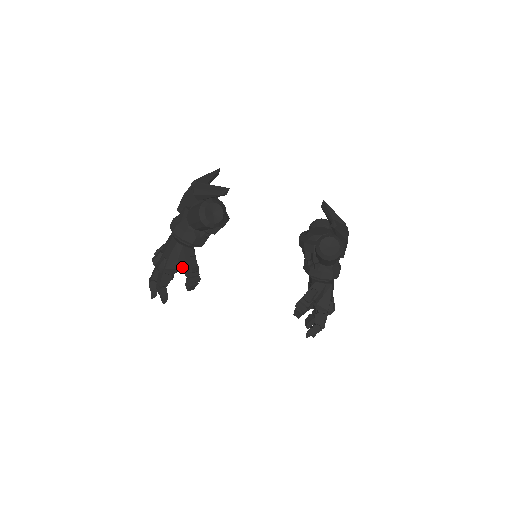
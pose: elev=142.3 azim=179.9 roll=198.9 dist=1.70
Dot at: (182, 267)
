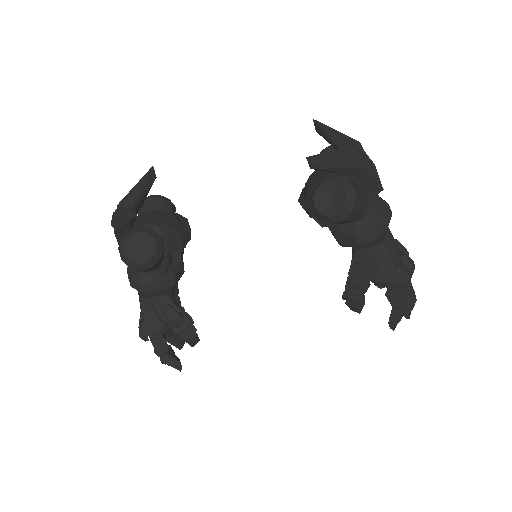
Dot at: (165, 324)
